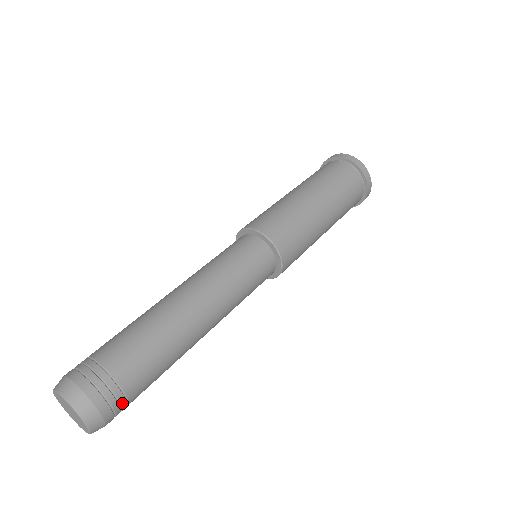
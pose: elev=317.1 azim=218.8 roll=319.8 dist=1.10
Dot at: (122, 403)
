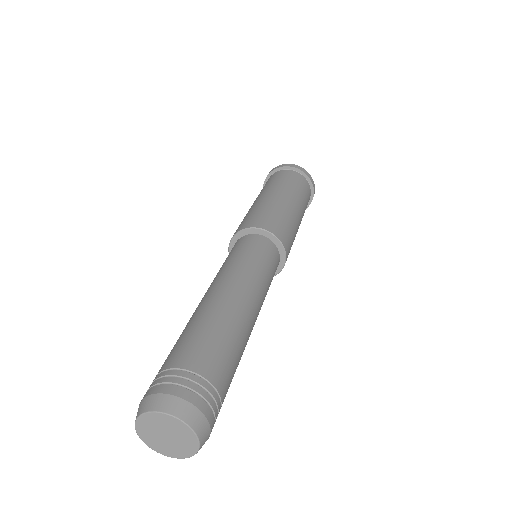
Dot at: occluded
